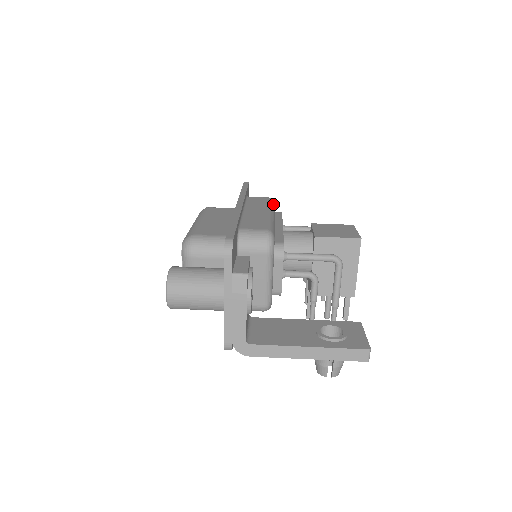
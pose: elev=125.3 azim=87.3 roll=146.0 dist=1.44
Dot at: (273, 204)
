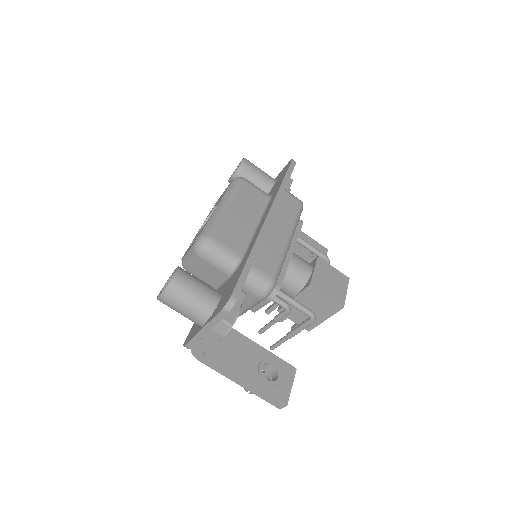
Dot at: occluded
